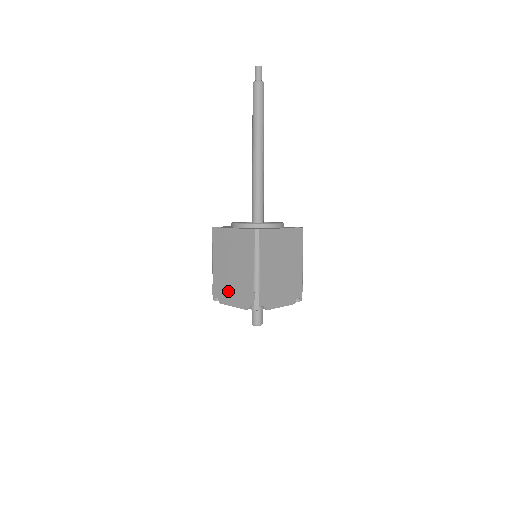
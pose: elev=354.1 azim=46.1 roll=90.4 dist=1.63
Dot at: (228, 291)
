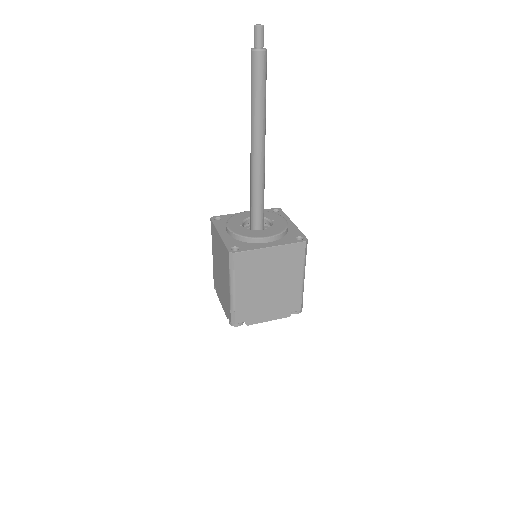
Dot at: (219, 290)
